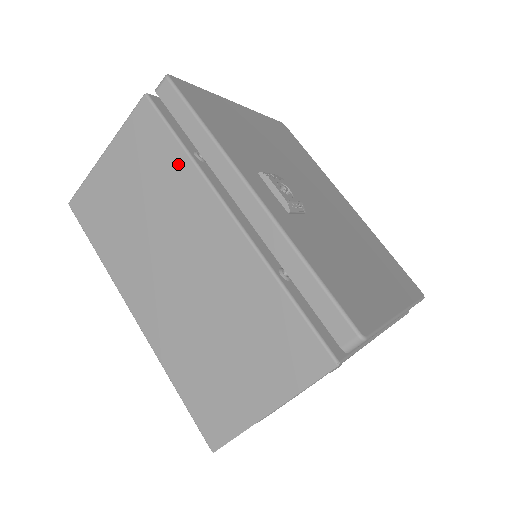
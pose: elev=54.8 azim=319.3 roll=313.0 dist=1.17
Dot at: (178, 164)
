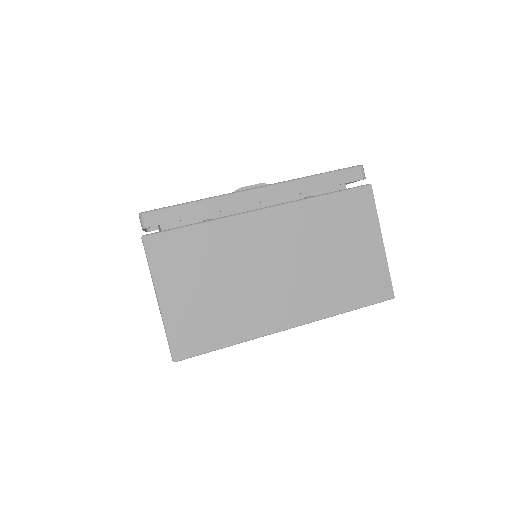
Dot at: (210, 233)
